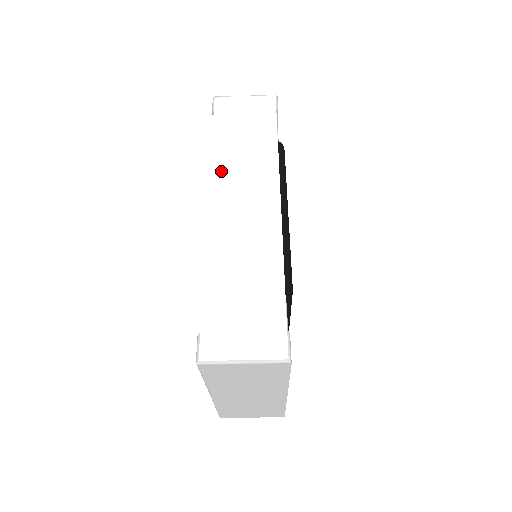
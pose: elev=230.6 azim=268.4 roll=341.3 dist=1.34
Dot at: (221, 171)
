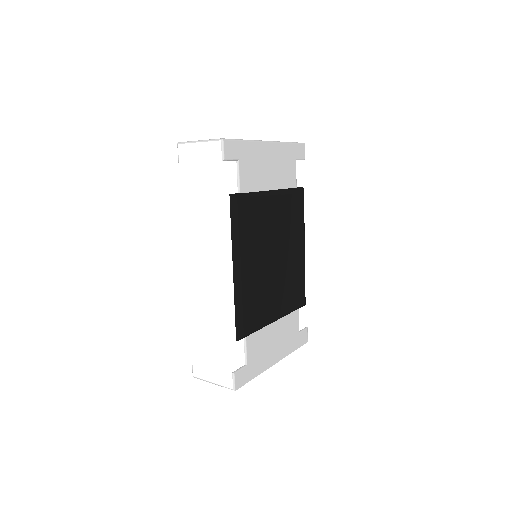
Dot at: (190, 236)
